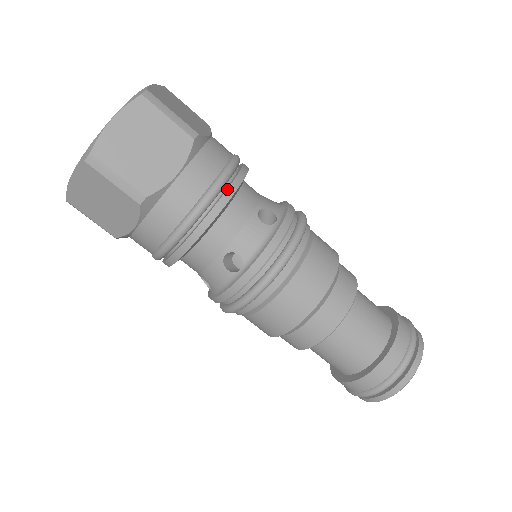
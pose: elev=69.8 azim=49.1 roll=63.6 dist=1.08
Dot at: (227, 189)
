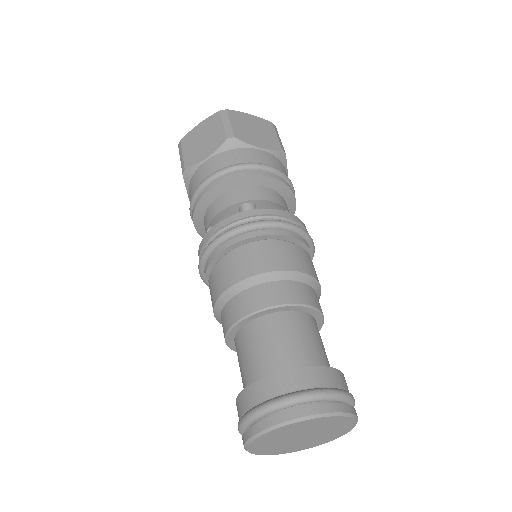
Dot at: (280, 177)
